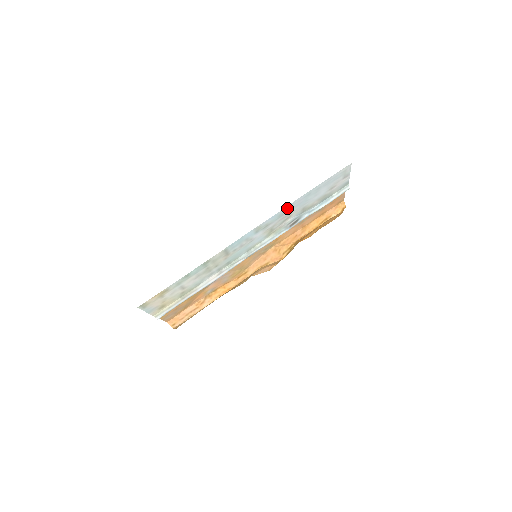
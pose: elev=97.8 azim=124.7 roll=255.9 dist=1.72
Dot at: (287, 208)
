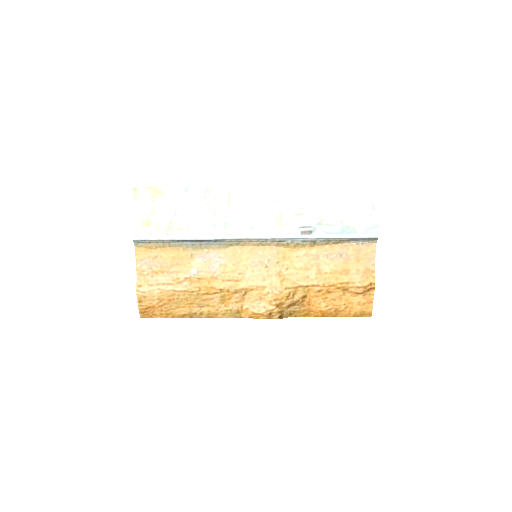
Dot at: (302, 191)
